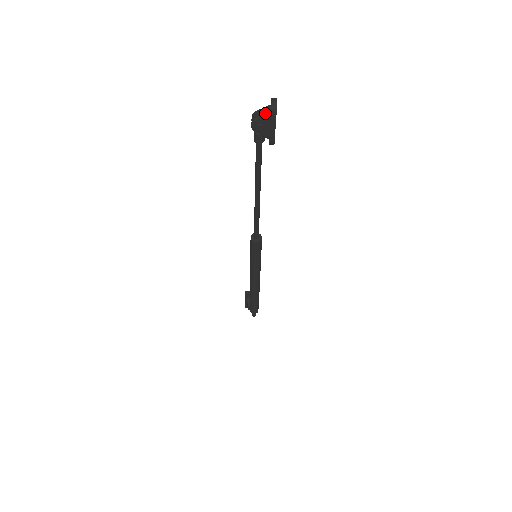
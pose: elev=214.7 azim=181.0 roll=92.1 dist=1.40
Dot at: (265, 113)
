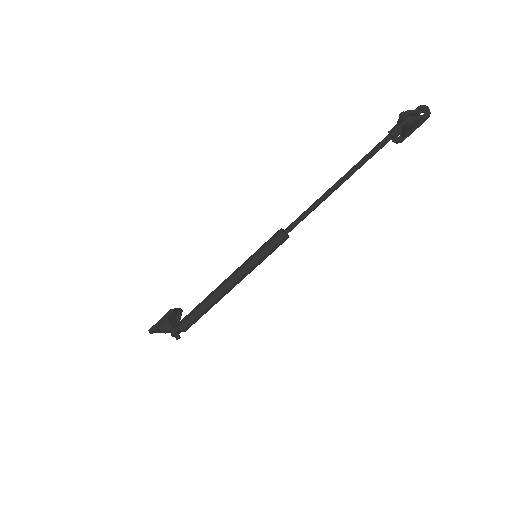
Dot at: (420, 115)
